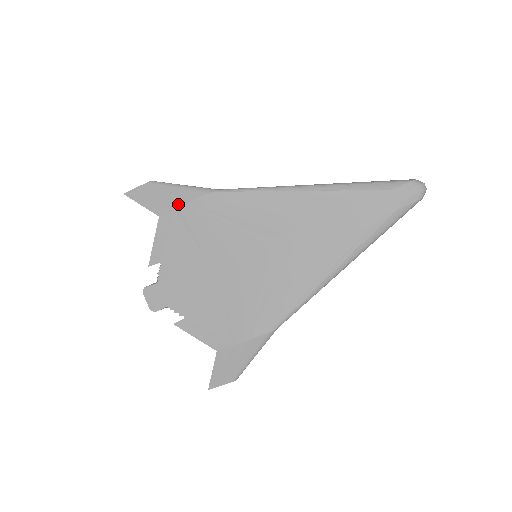
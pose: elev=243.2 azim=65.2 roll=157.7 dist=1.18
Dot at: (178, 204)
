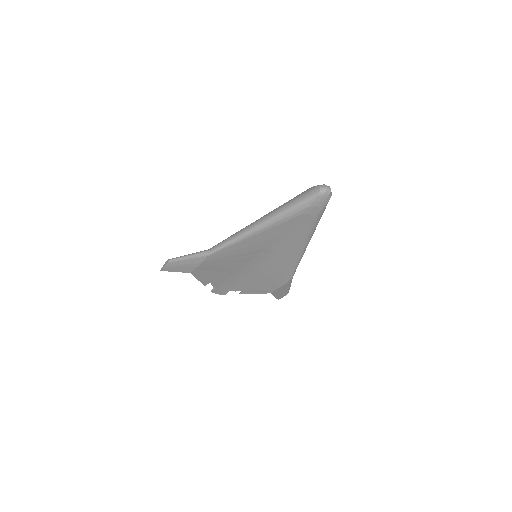
Dot at: (195, 266)
